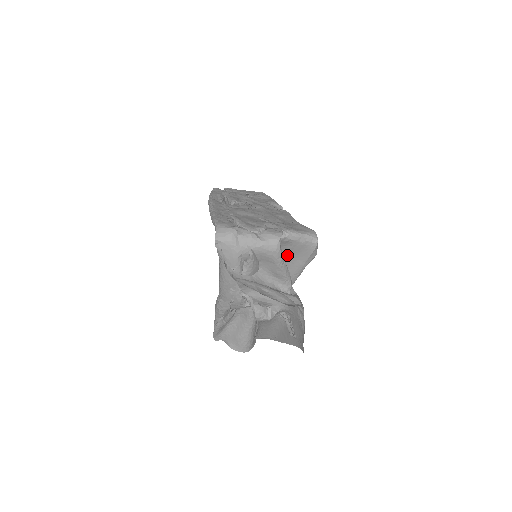
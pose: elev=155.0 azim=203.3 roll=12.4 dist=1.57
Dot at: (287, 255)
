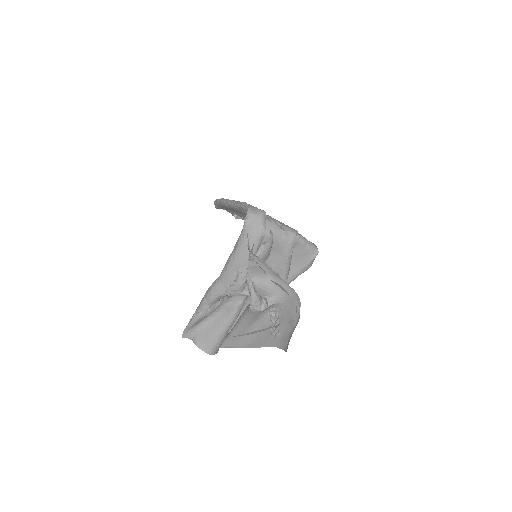
Dot at: occluded
